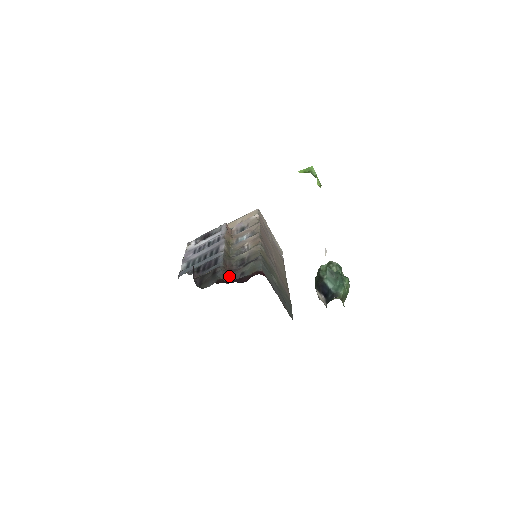
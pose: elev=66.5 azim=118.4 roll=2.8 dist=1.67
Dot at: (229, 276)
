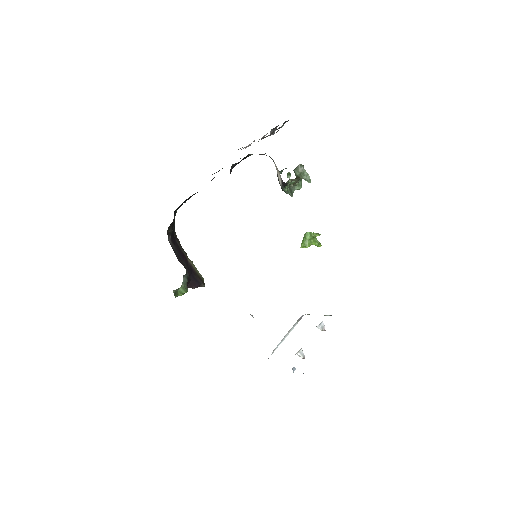
Dot at: occluded
